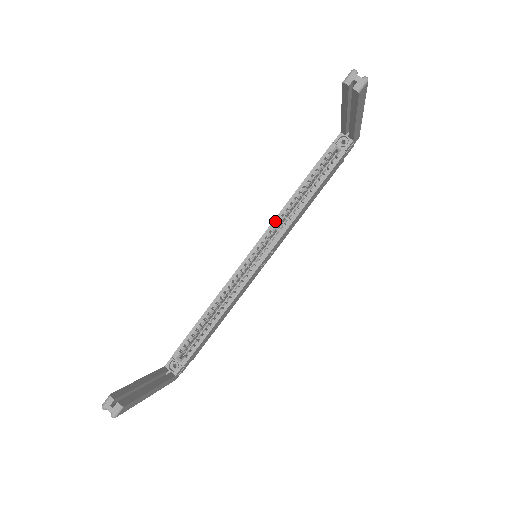
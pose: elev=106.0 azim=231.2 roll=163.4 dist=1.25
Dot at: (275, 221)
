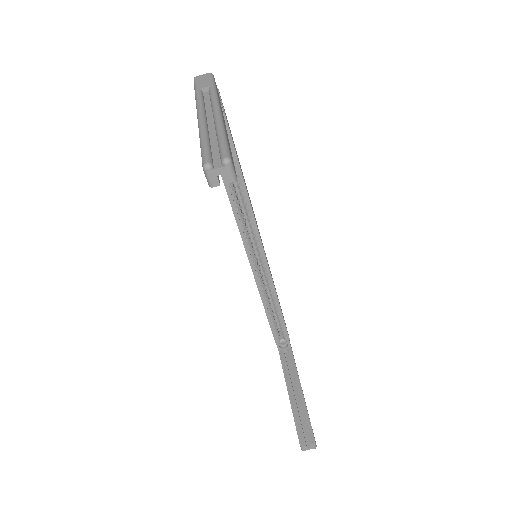
Dot at: (238, 223)
